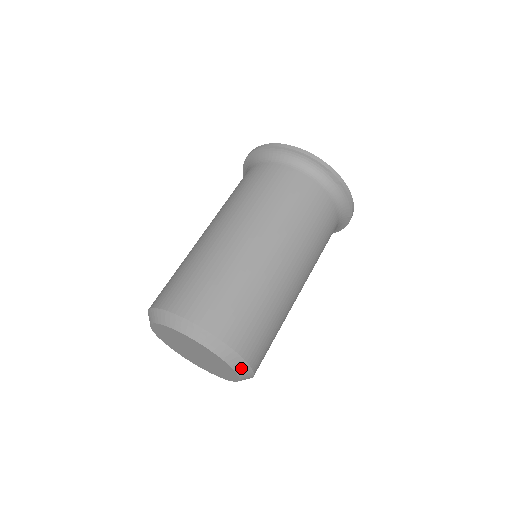
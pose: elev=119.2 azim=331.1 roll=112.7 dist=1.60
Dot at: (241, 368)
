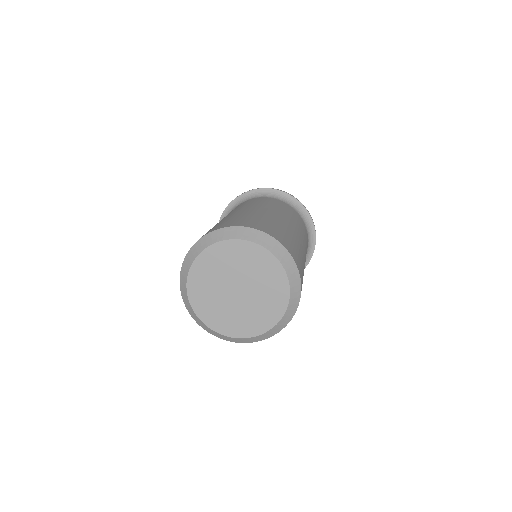
Dot at: (247, 235)
